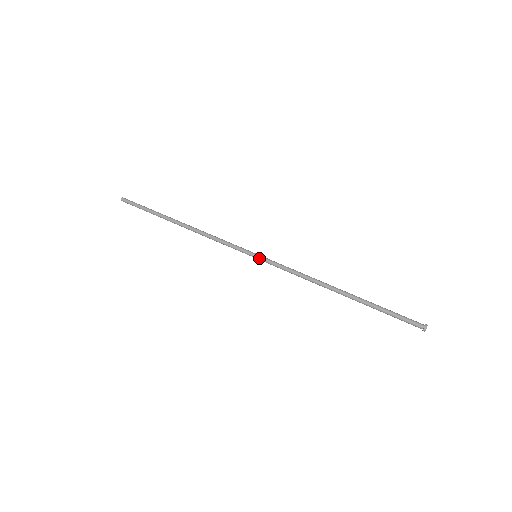
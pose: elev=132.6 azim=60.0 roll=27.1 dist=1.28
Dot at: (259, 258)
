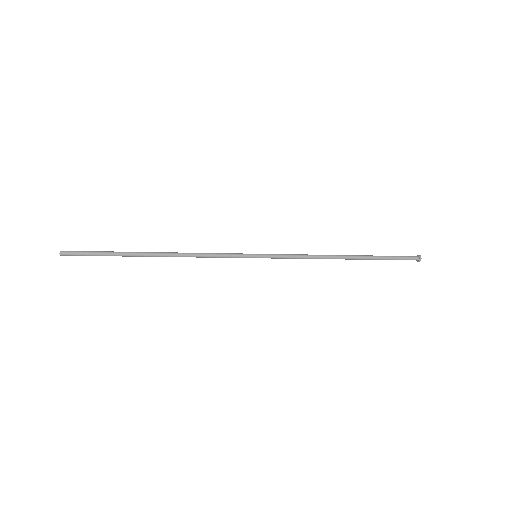
Dot at: (261, 256)
